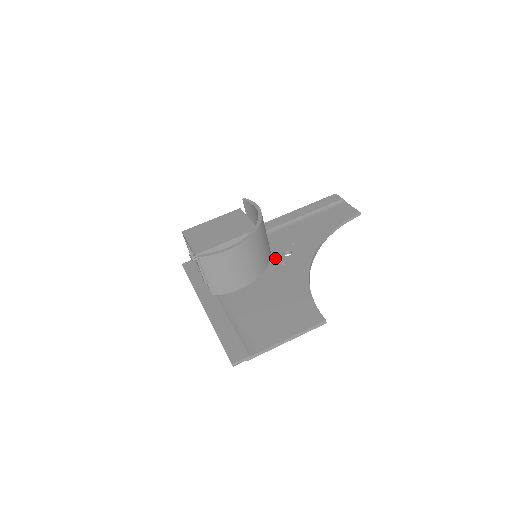
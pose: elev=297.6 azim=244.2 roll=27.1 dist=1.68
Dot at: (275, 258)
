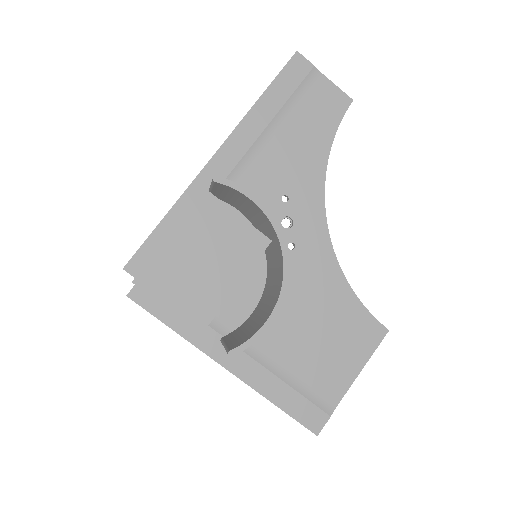
Dot at: occluded
